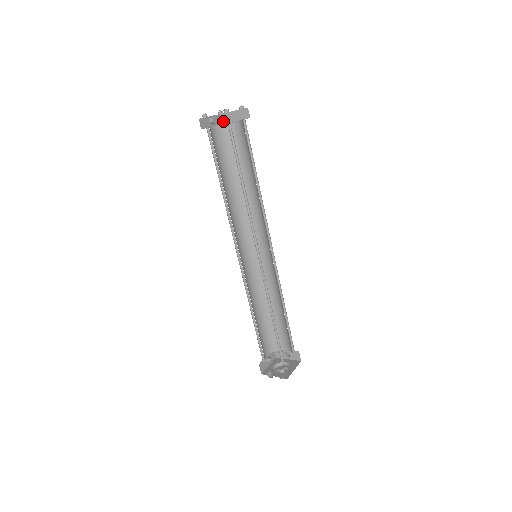
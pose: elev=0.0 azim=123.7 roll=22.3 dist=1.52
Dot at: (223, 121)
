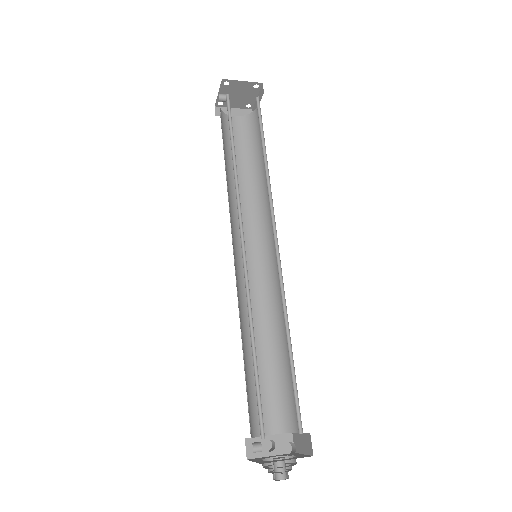
Dot at: (218, 113)
